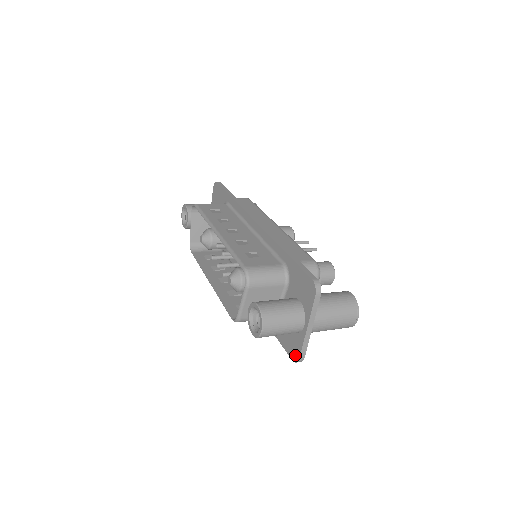
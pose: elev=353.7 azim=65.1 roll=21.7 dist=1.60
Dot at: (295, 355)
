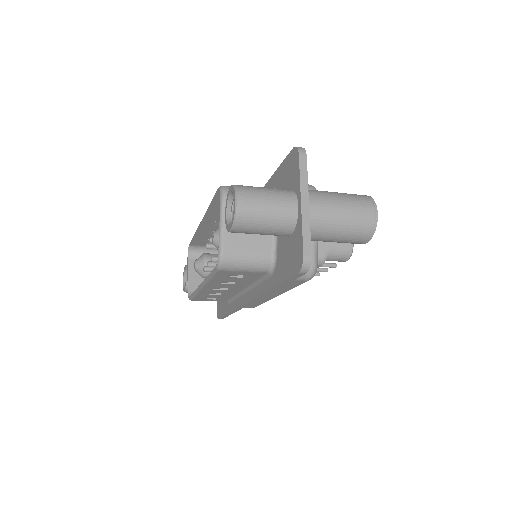
Dot at: (298, 259)
